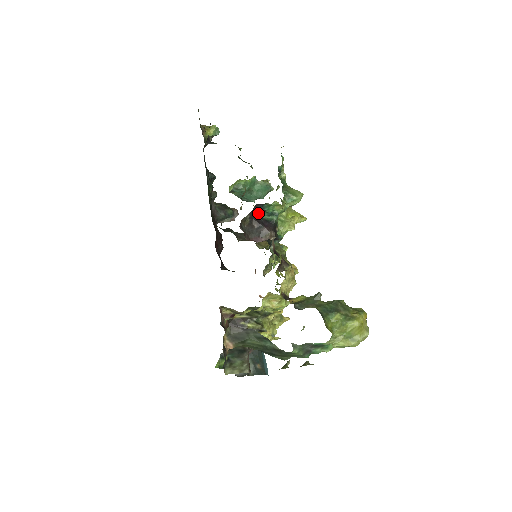
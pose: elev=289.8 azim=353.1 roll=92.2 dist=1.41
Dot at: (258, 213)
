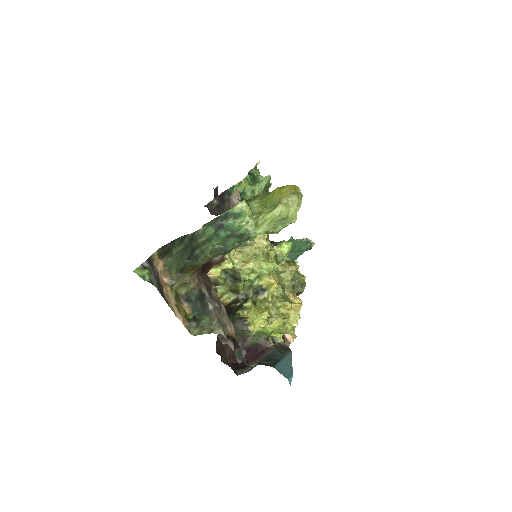
Dot at: occluded
